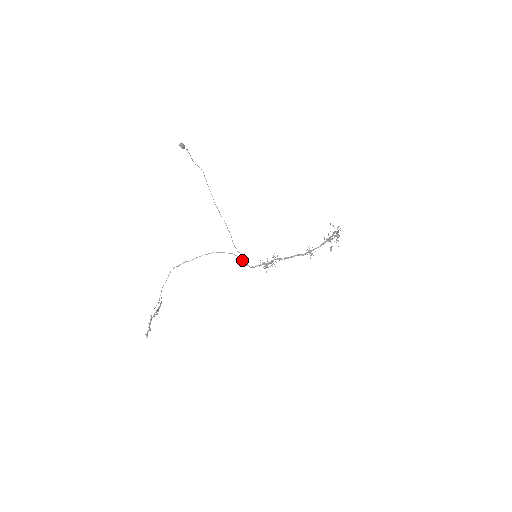
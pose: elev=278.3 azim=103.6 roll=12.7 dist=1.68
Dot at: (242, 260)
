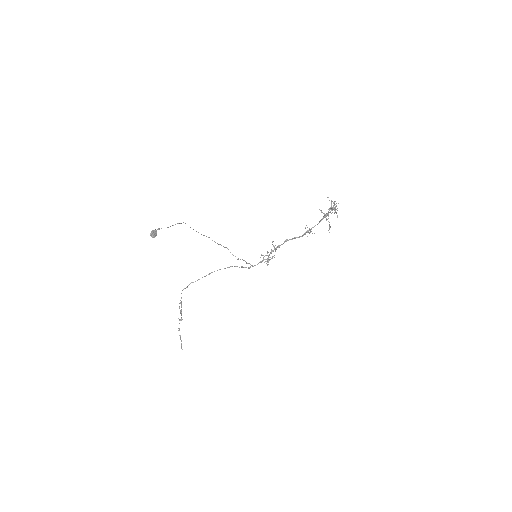
Dot at: (244, 267)
